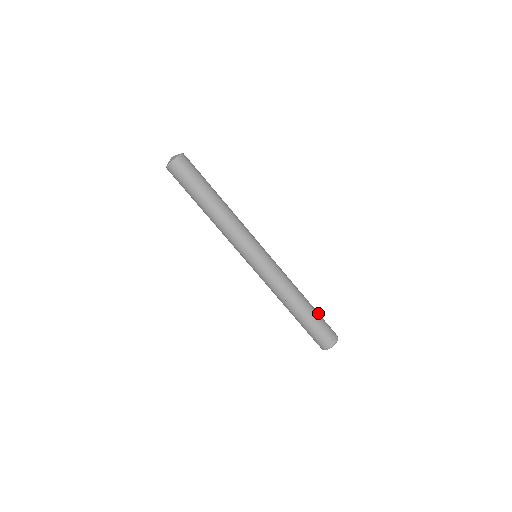
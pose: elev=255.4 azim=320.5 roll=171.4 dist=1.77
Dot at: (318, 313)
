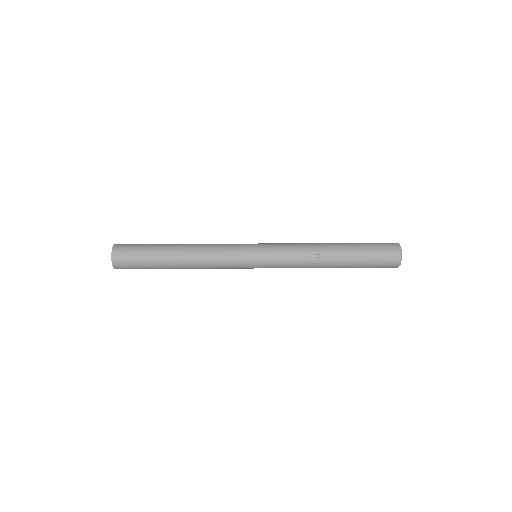
Dot at: (357, 243)
